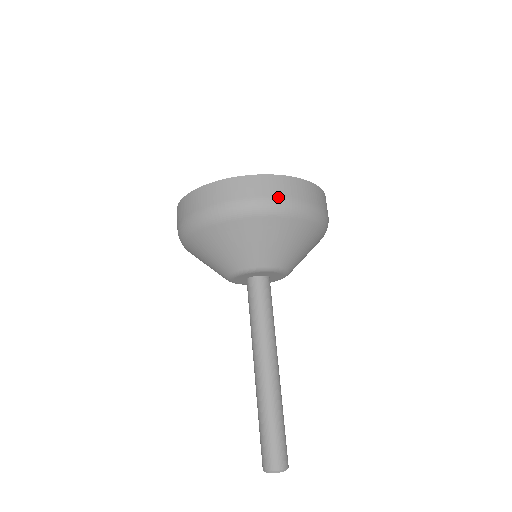
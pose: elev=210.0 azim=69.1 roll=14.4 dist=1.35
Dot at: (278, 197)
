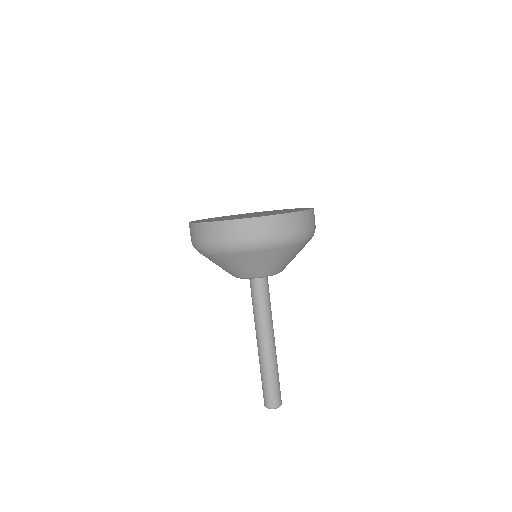
Dot at: (314, 227)
